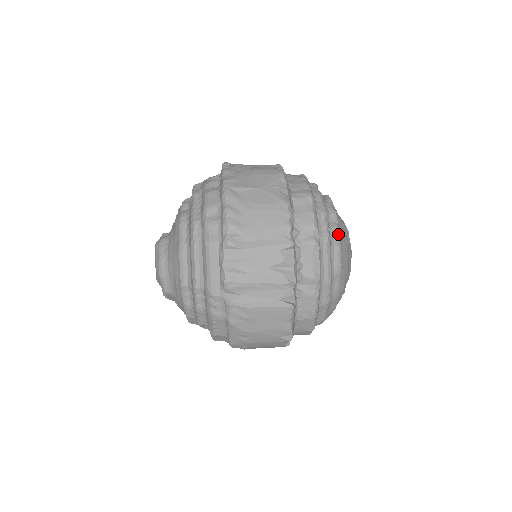
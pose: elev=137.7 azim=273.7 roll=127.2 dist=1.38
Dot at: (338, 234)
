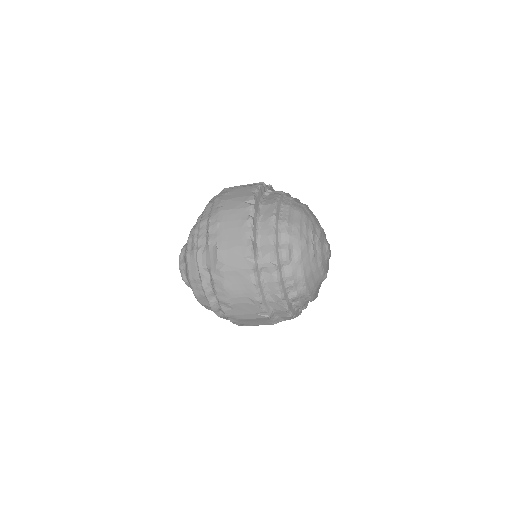
Dot at: occluded
